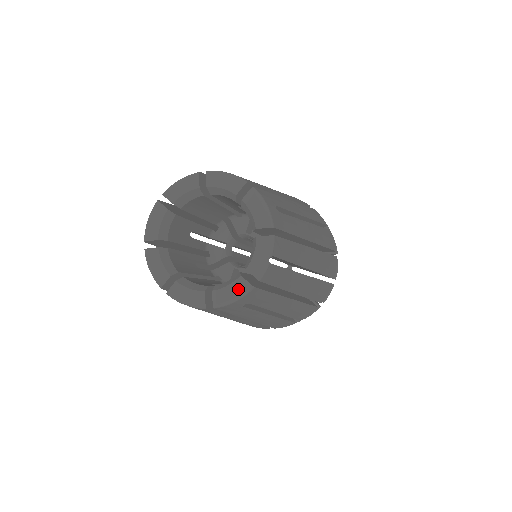
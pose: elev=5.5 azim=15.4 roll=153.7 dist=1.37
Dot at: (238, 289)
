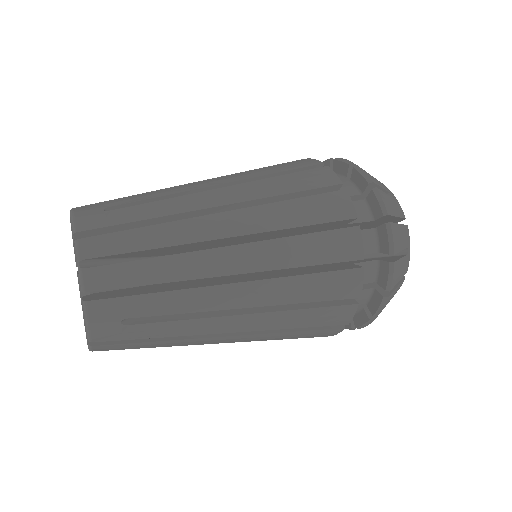
Dot at: (84, 312)
